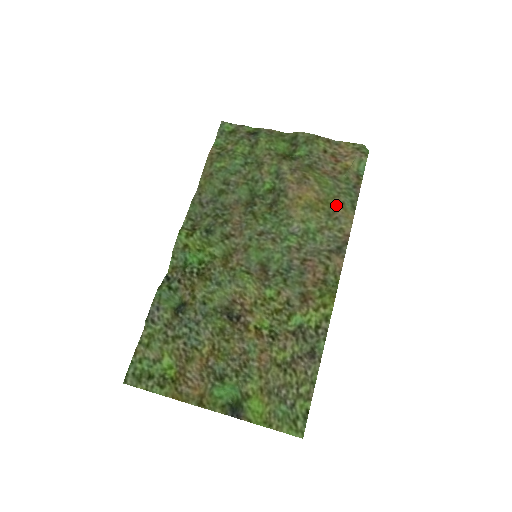
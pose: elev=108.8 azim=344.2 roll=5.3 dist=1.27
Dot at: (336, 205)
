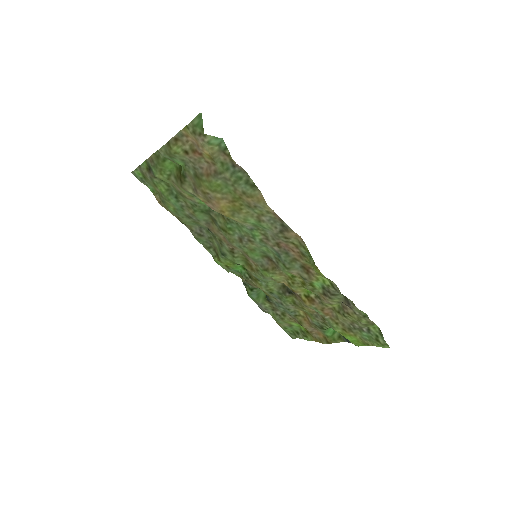
Dot at: (243, 198)
